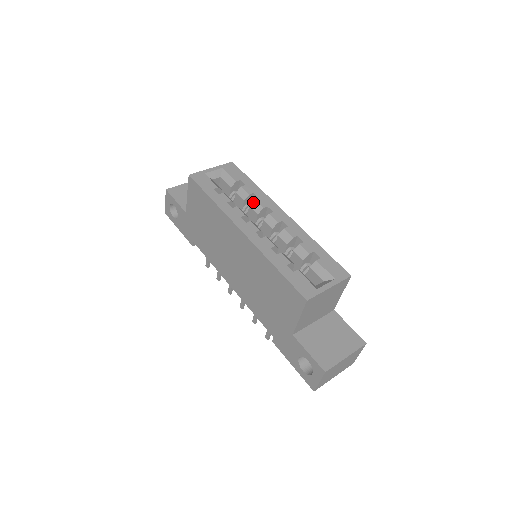
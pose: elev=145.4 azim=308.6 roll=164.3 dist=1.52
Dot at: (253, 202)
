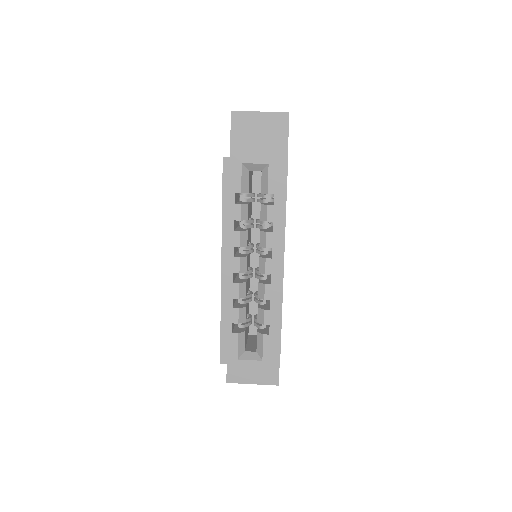
Dot at: (264, 232)
